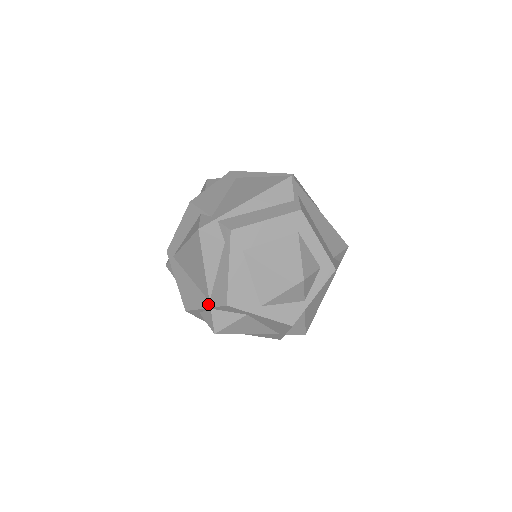
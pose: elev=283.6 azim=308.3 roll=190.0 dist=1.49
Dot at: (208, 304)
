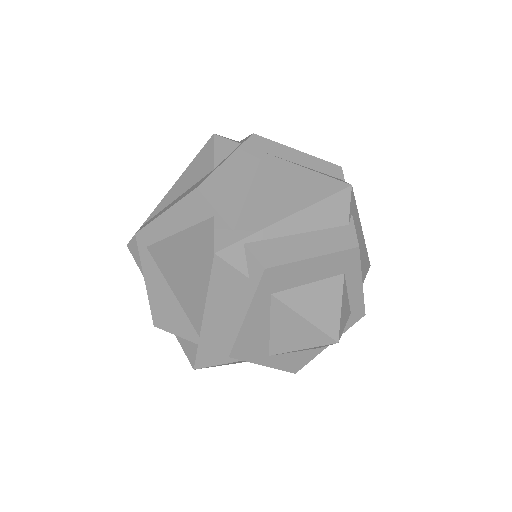
Dot at: (196, 339)
